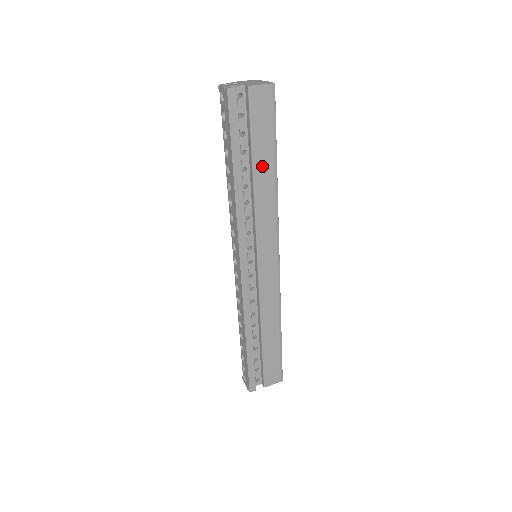
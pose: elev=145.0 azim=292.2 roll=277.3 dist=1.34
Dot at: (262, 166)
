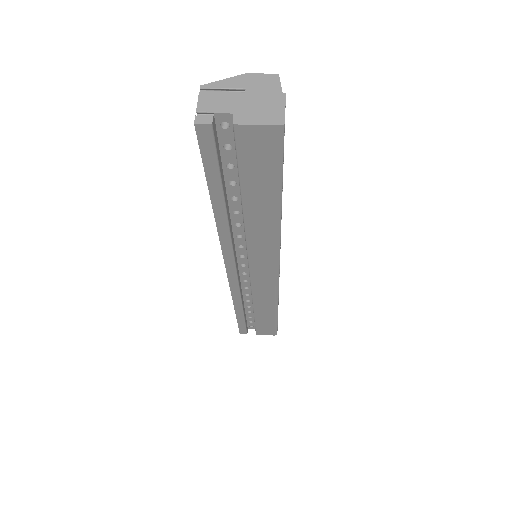
Dot at: (257, 206)
